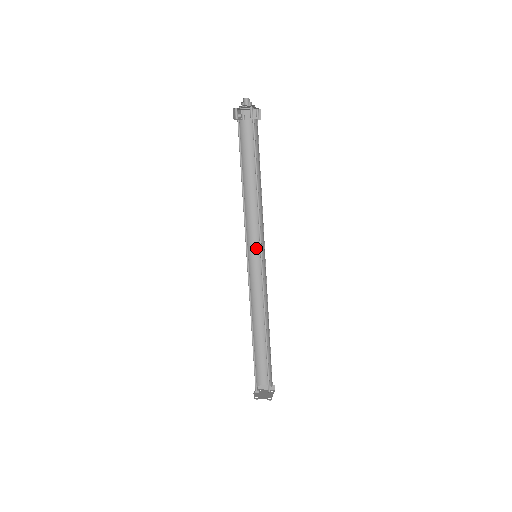
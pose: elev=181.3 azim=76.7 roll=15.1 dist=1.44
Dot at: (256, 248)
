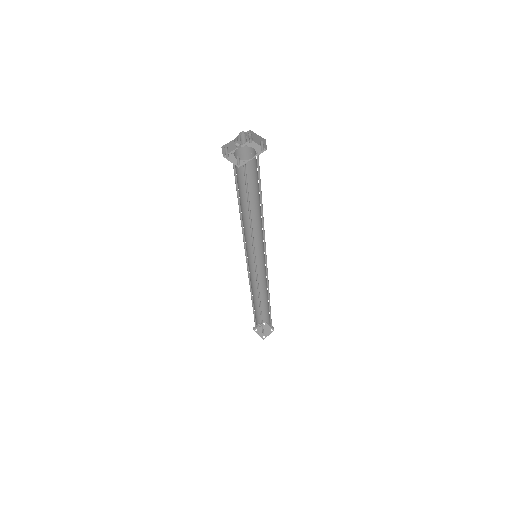
Dot at: (261, 247)
